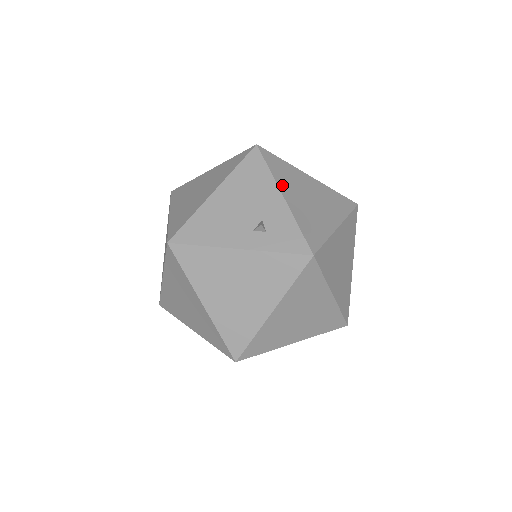
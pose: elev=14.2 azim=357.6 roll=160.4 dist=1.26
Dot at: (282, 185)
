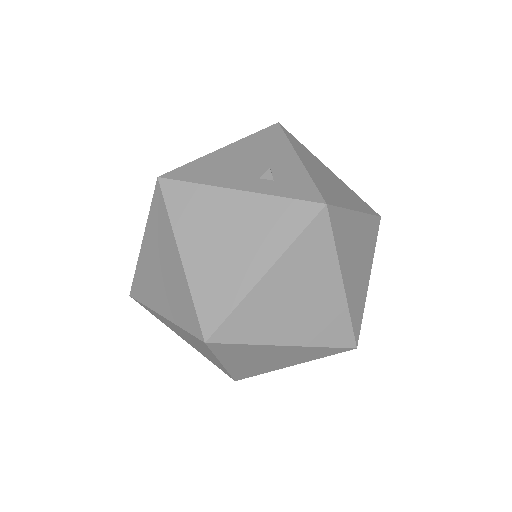
Dot at: (299, 153)
